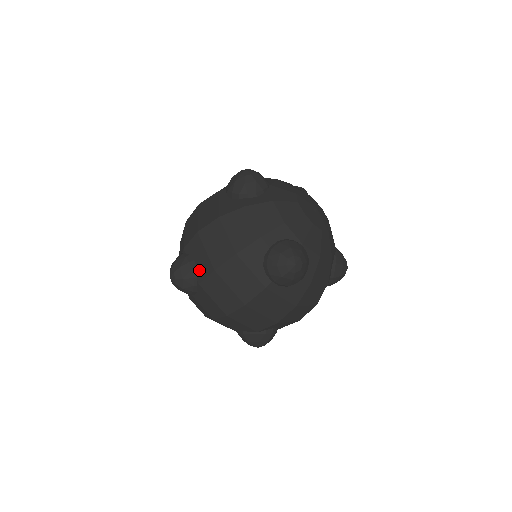
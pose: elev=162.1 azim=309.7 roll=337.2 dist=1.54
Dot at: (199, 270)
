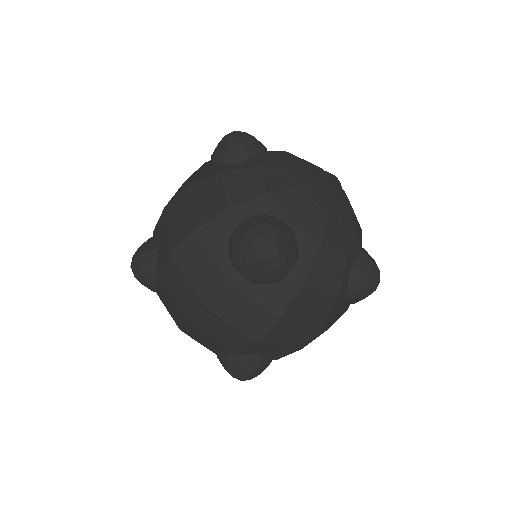
Dot at: (274, 356)
